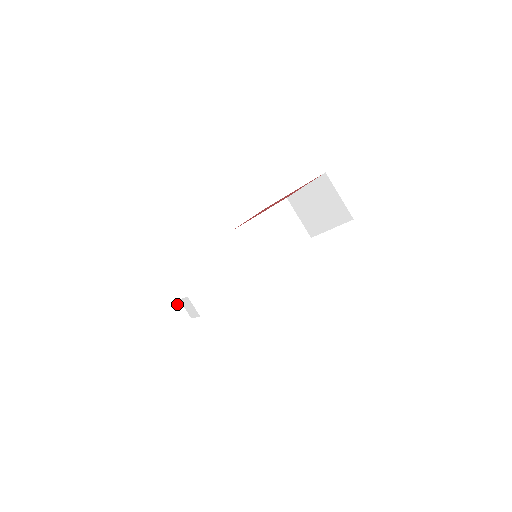
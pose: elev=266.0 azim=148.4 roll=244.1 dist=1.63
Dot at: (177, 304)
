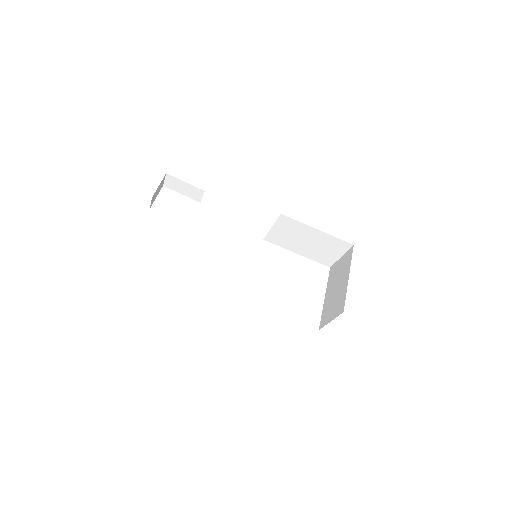
Dot at: (201, 191)
